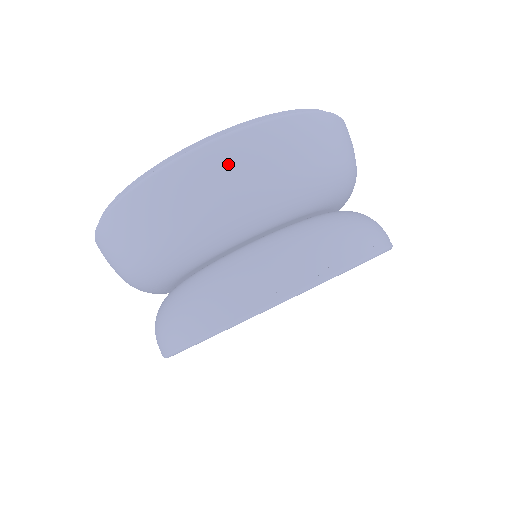
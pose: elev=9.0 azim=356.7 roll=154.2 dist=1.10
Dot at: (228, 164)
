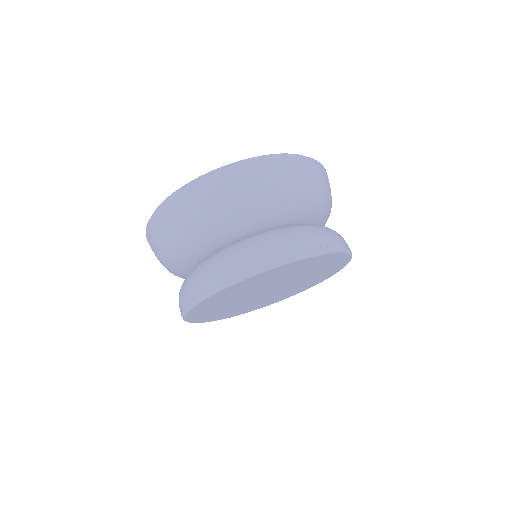
Dot at: (307, 171)
